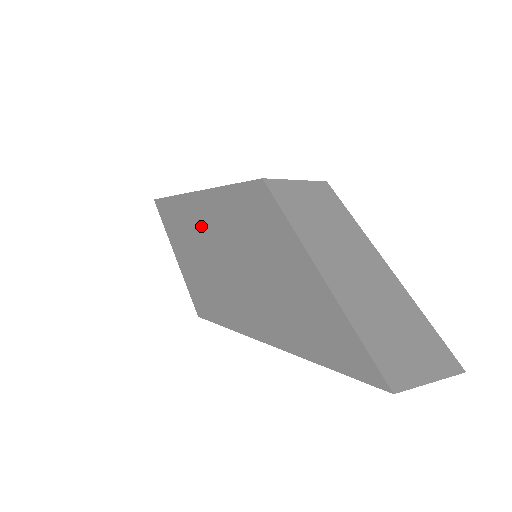
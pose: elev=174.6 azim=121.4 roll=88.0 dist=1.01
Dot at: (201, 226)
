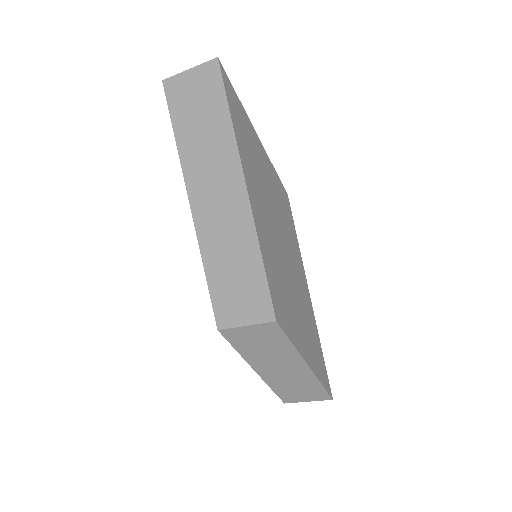
Dot at: occluded
